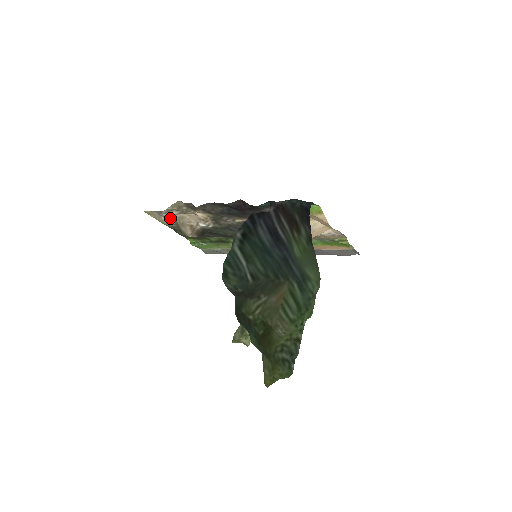
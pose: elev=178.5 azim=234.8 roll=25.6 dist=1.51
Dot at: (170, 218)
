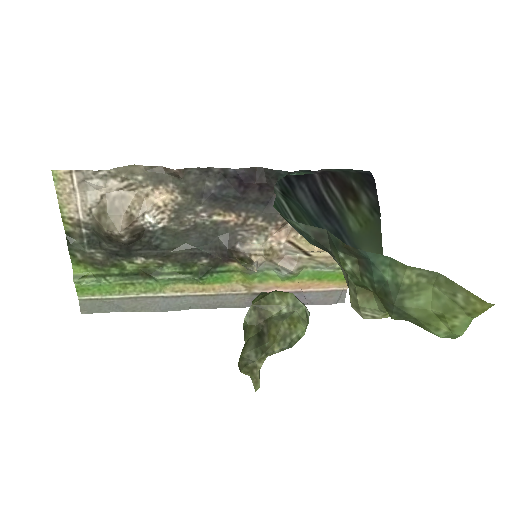
Dot at: (93, 197)
